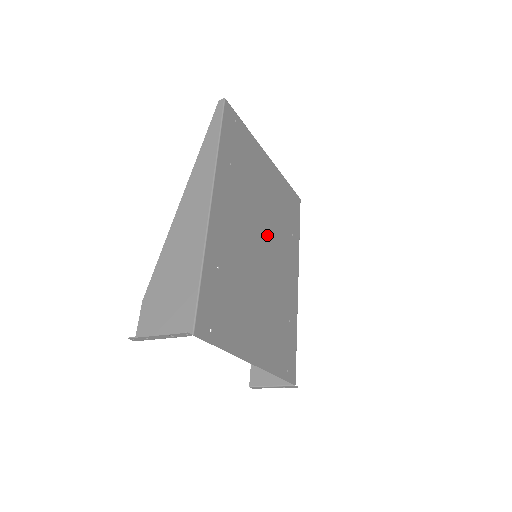
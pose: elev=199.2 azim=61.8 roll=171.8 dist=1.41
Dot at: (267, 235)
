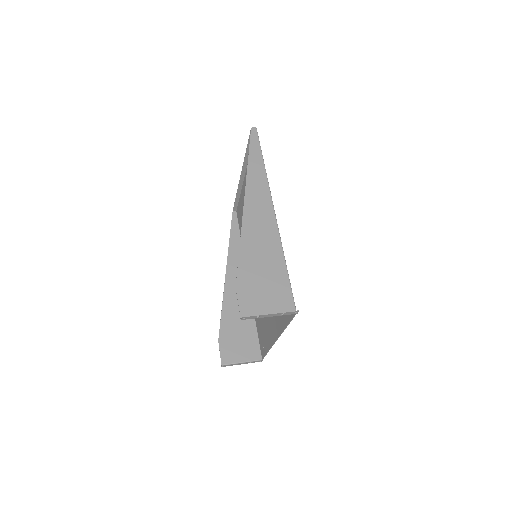
Dot at: occluded
